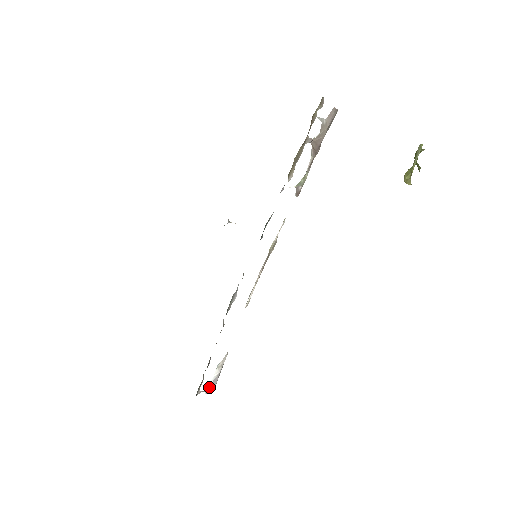
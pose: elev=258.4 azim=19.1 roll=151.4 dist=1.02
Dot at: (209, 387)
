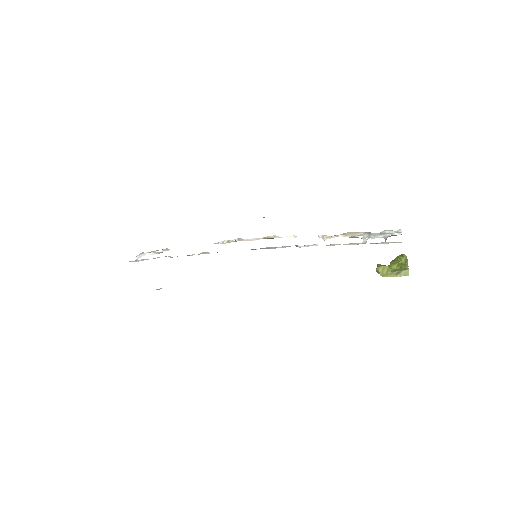
Dot at: occluded
